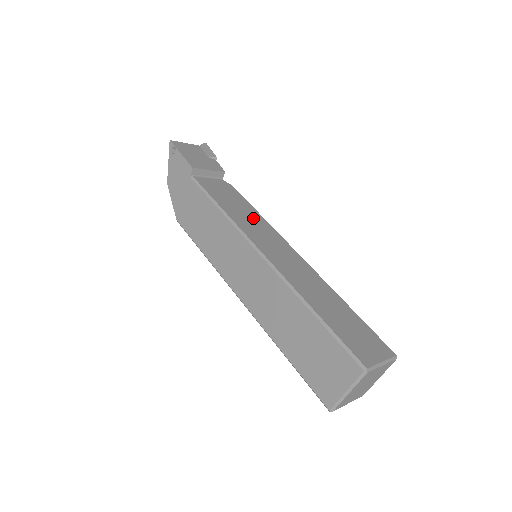
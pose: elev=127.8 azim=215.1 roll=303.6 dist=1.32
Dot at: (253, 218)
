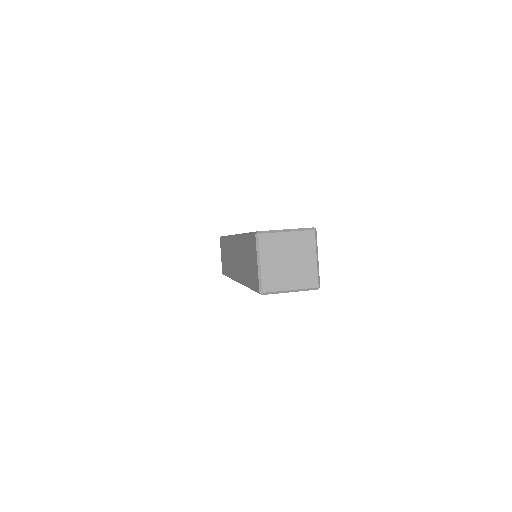
Dot at: occluded
